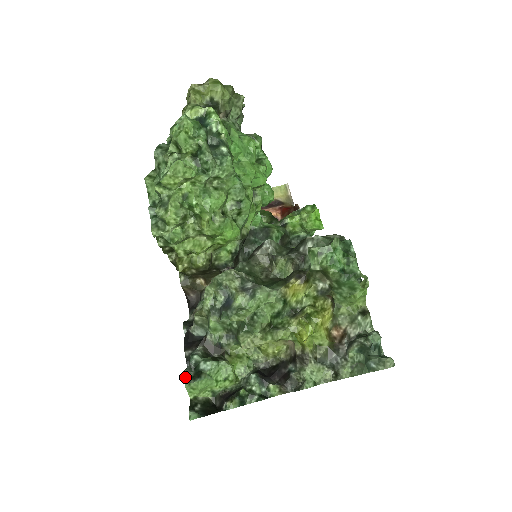
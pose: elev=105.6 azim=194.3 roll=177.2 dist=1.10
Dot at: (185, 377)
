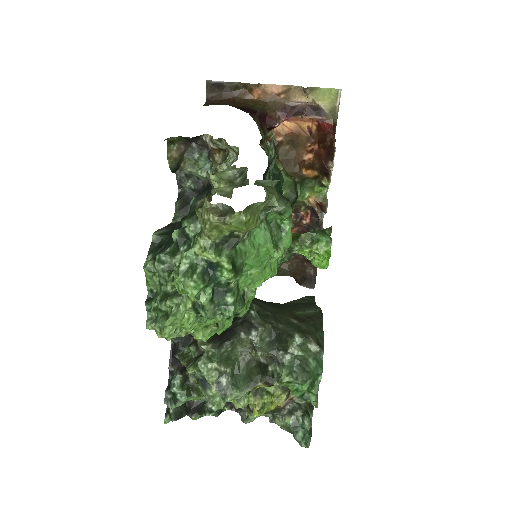
Dot at: (165, 397)
